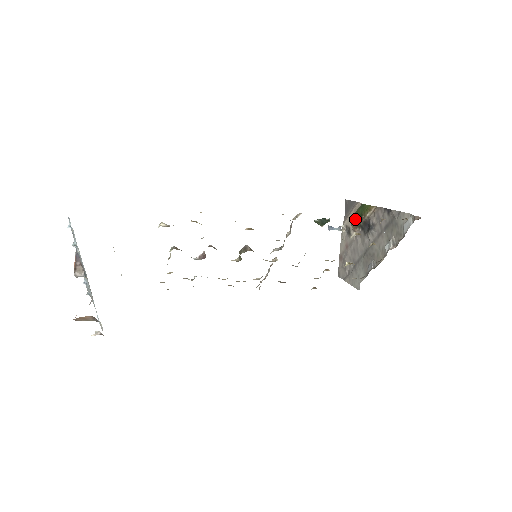
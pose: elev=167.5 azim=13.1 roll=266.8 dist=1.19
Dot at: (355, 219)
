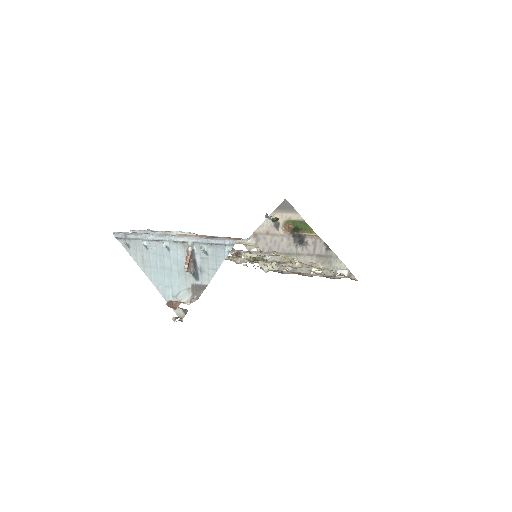
Dot at: (292, 226)
